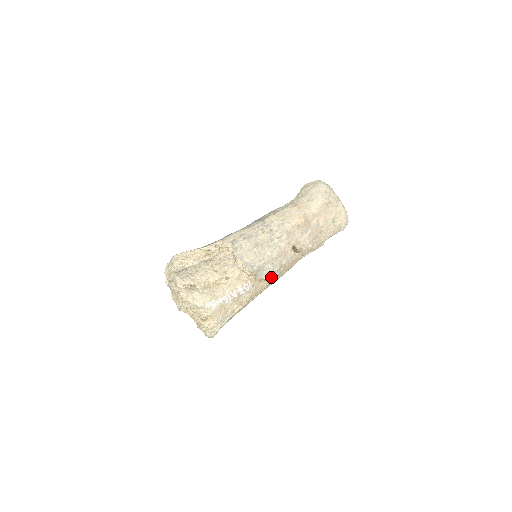
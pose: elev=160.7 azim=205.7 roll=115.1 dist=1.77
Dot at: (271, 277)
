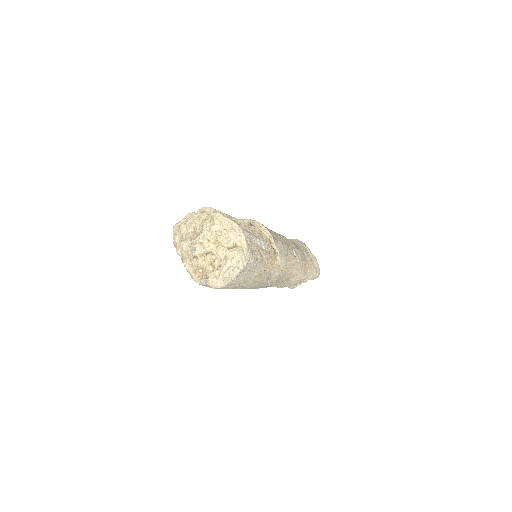
Dot at: (282, 256)
